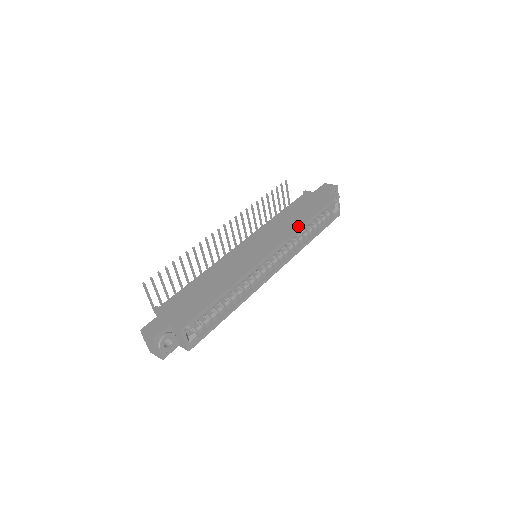
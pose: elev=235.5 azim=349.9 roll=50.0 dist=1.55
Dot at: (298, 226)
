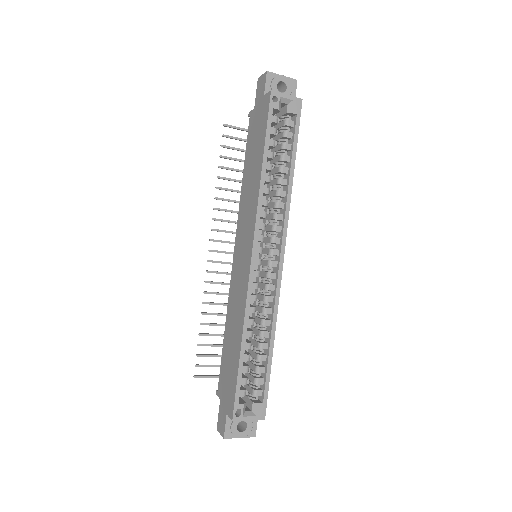
Dot at: (257, 192)
